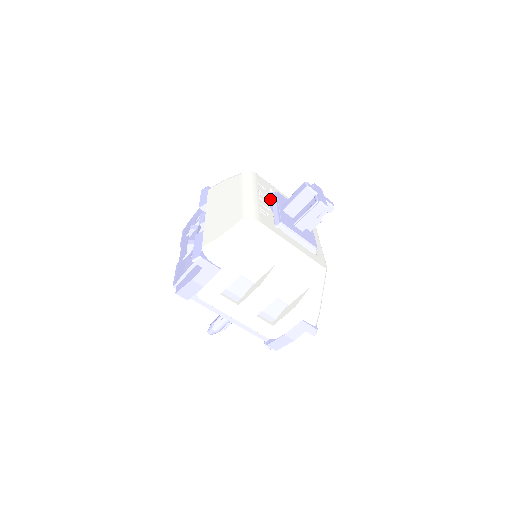
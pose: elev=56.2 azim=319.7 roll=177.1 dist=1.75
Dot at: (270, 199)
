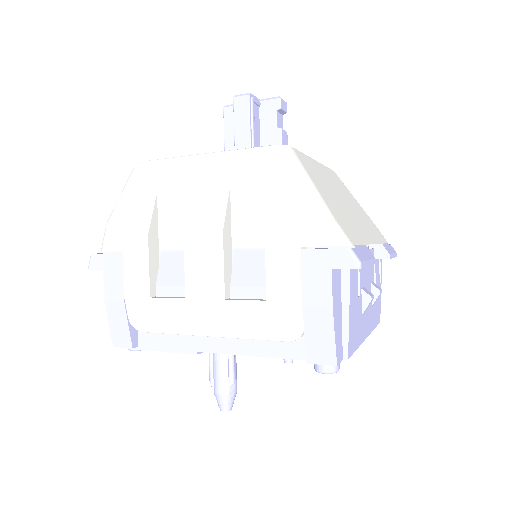
Dot at: occluded
